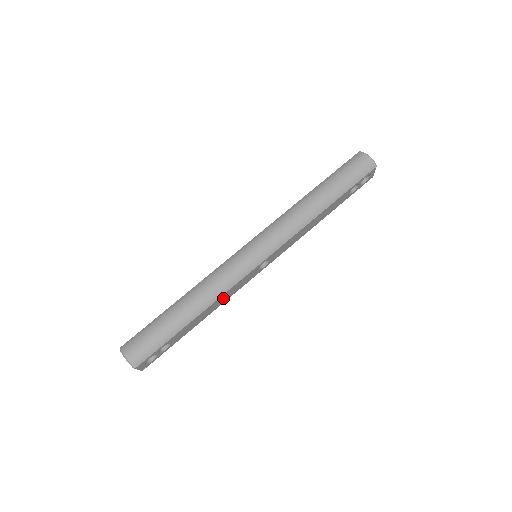
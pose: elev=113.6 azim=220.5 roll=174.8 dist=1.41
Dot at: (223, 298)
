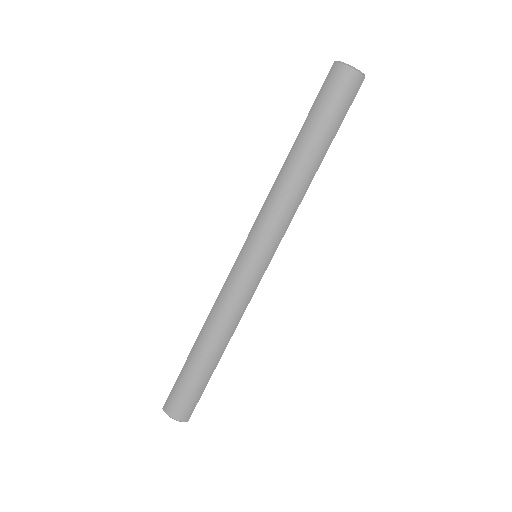
Dot at: occluded
